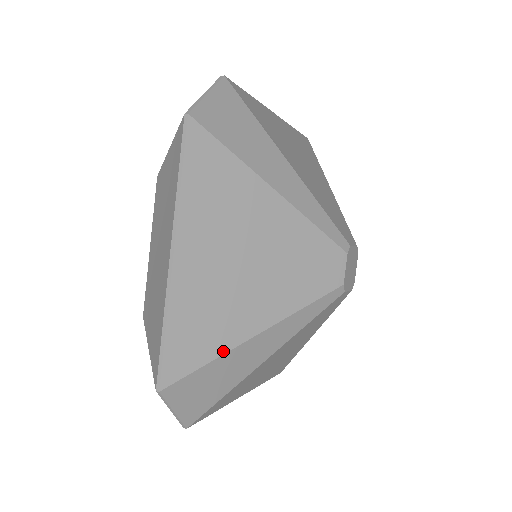
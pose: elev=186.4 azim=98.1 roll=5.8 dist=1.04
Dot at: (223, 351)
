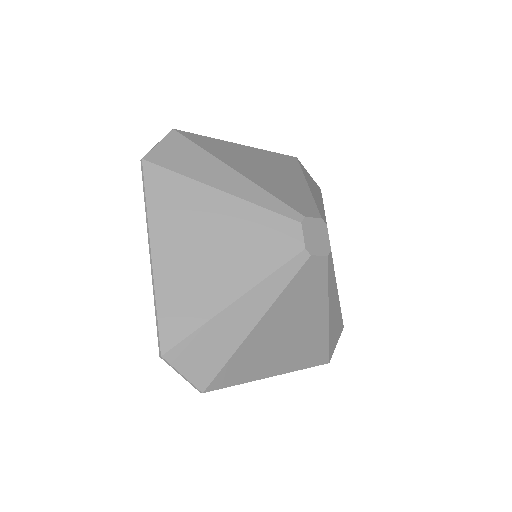
Dot at: (206, 319)
